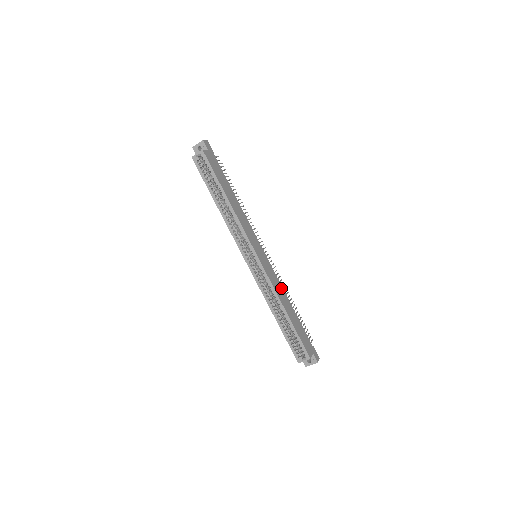
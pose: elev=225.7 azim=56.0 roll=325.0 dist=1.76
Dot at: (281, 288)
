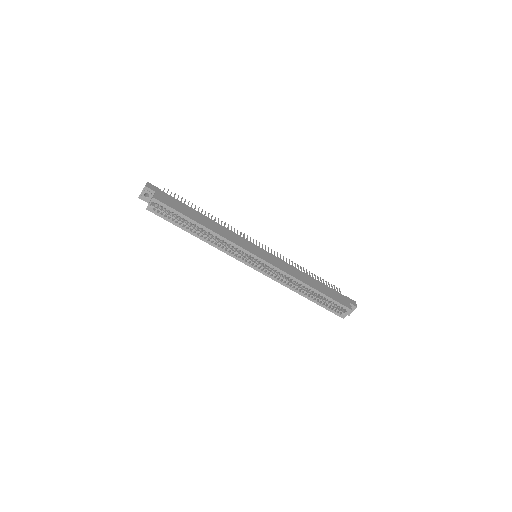
Dot at: (293, 268)
